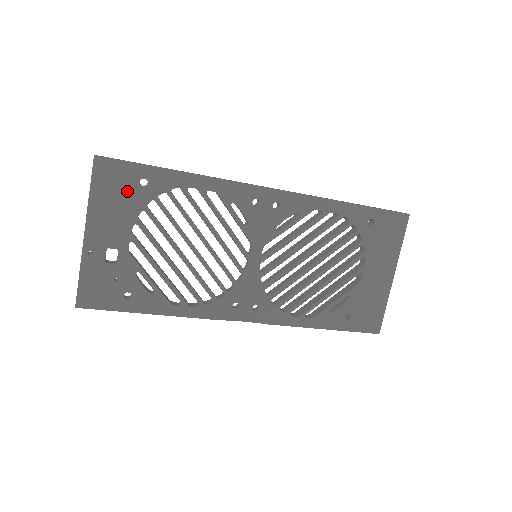
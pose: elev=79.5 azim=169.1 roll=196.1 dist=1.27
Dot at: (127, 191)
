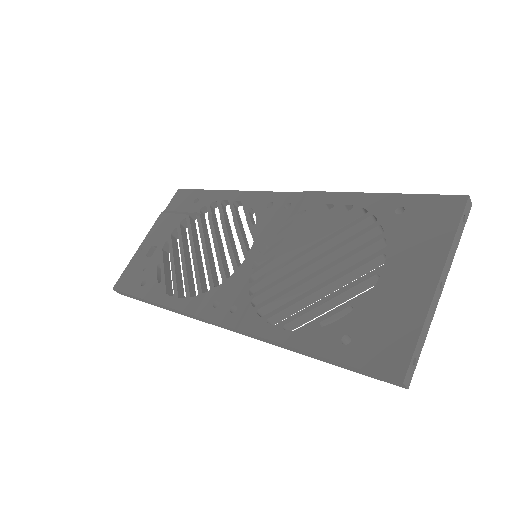
Dot at: (184, 208)
